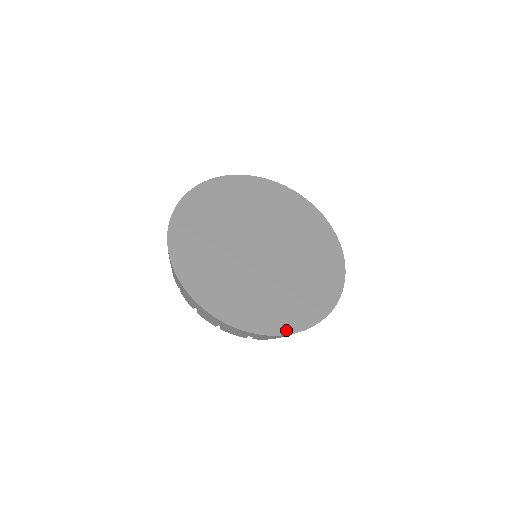
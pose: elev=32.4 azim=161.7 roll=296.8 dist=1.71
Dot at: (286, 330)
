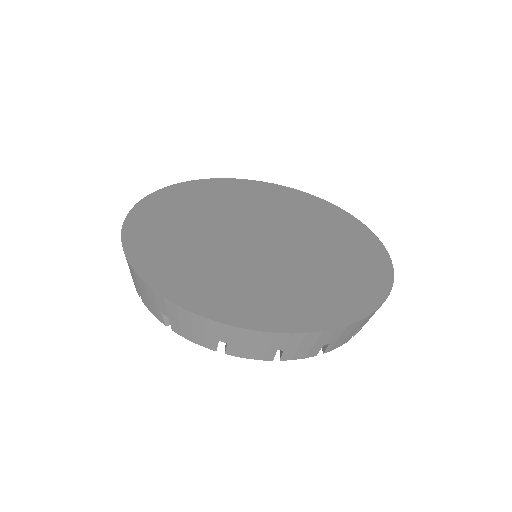
Dot at: (209, 312)
